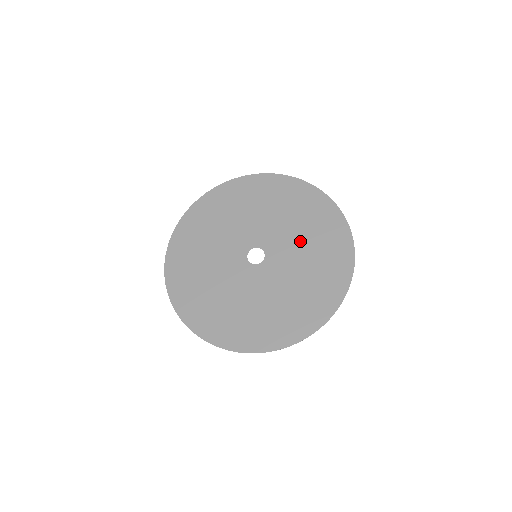
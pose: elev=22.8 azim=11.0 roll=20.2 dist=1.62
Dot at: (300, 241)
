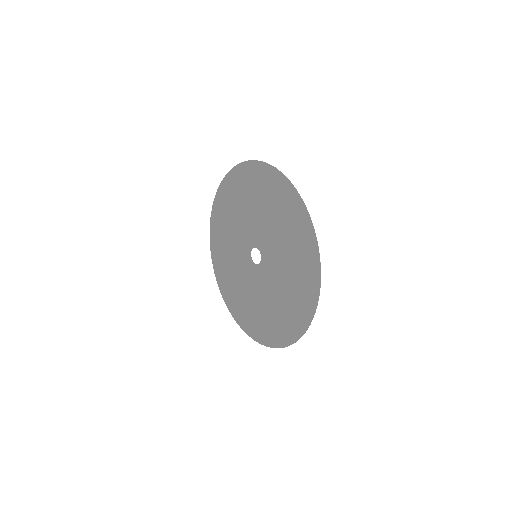
Dot at: (284, 269)
